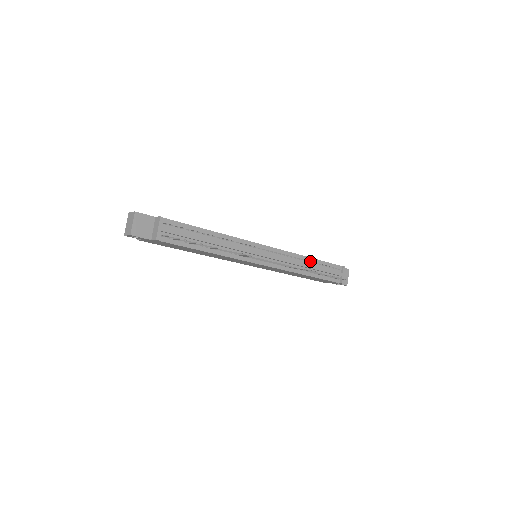
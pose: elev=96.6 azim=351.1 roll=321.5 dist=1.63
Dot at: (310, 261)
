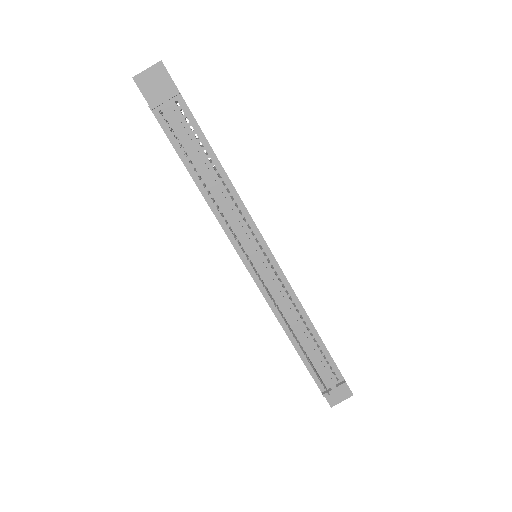
Dot at: (310, 329)
